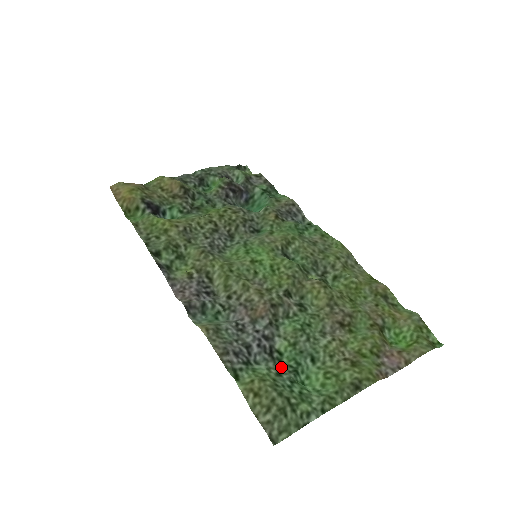
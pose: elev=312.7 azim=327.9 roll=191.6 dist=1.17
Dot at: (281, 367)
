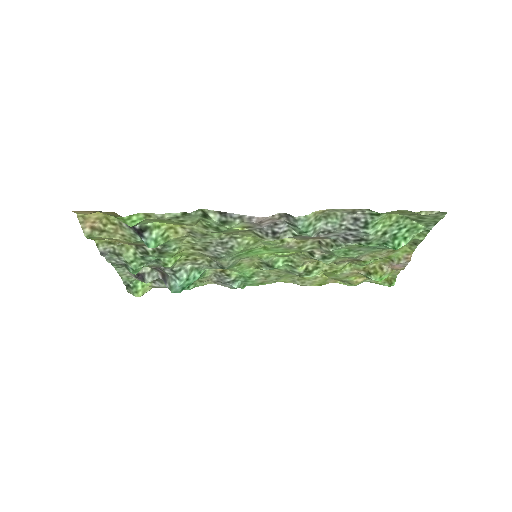
Dot at: (377, 240)
